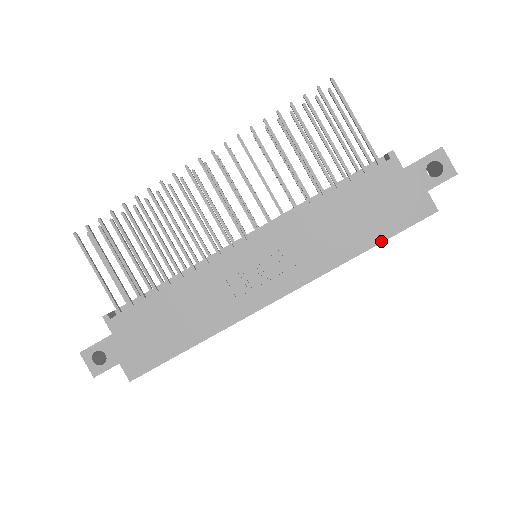
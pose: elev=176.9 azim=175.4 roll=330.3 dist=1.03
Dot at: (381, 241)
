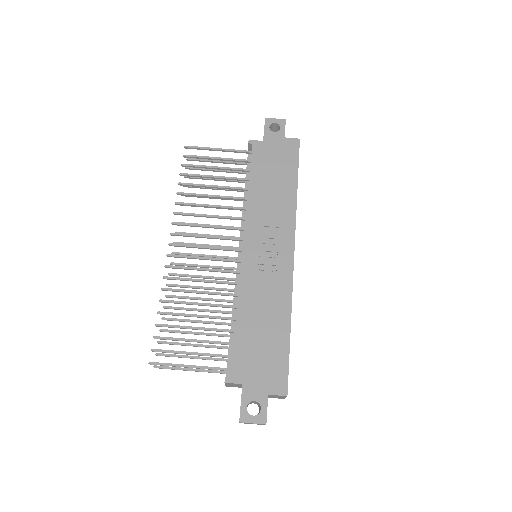
Dot at: (297, 175)
